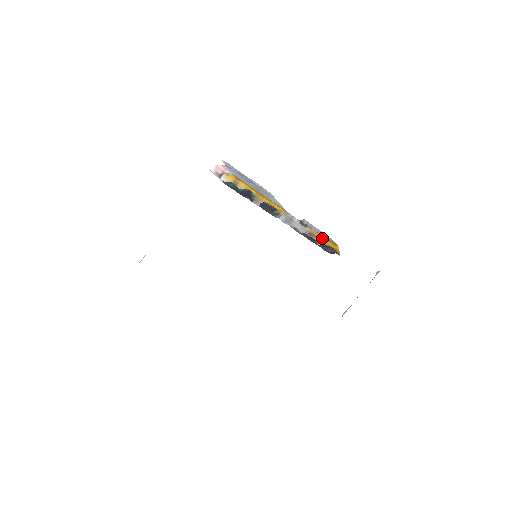
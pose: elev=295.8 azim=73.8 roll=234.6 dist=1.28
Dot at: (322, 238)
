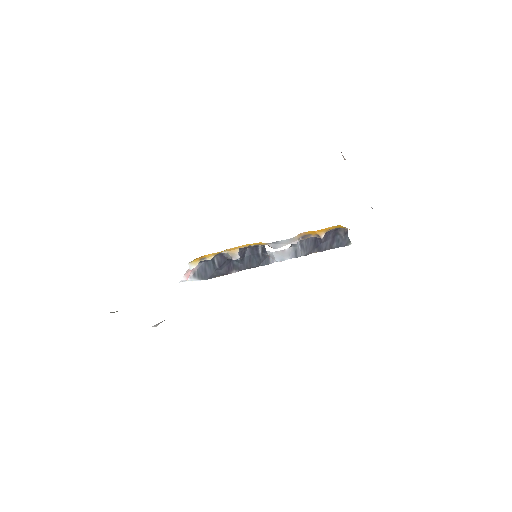
Dot at: (317, 231)
